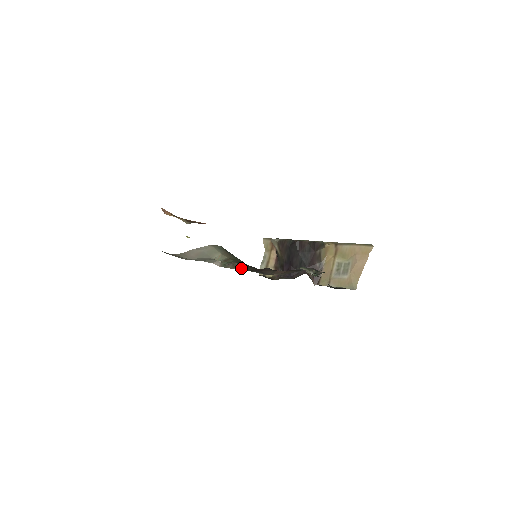
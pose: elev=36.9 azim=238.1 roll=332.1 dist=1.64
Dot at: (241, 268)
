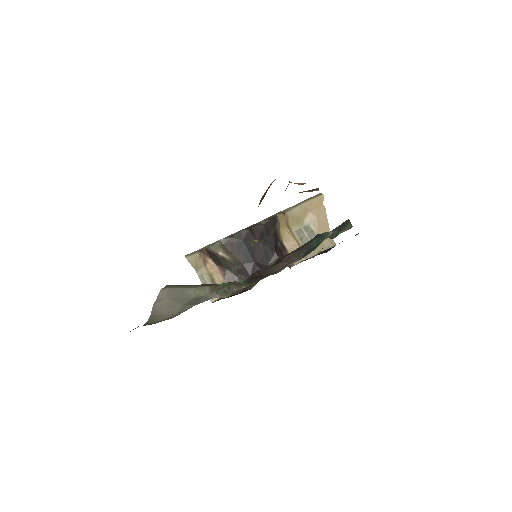
Dot at: (246, 283)
